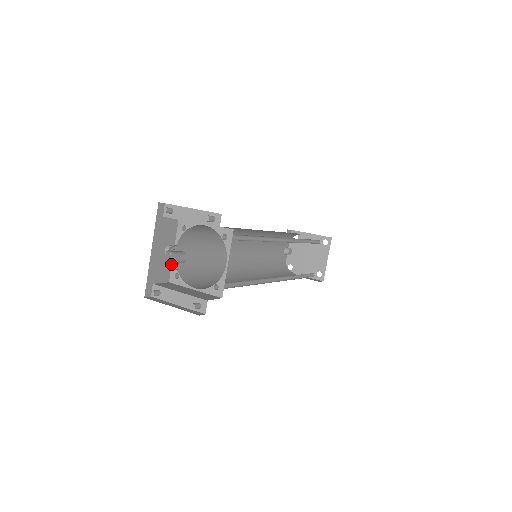
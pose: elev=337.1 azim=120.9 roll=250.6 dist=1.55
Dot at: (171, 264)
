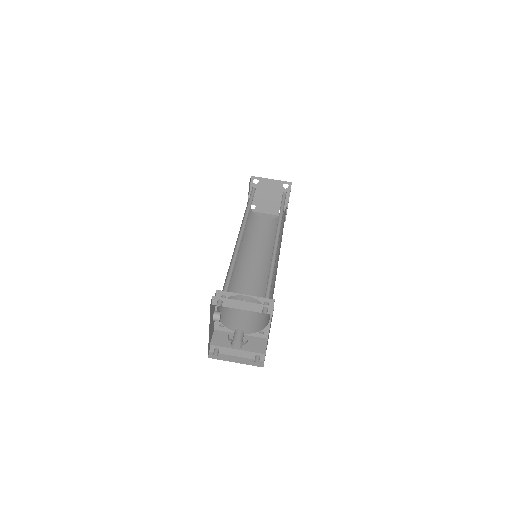
Dot at: (237, 347)
